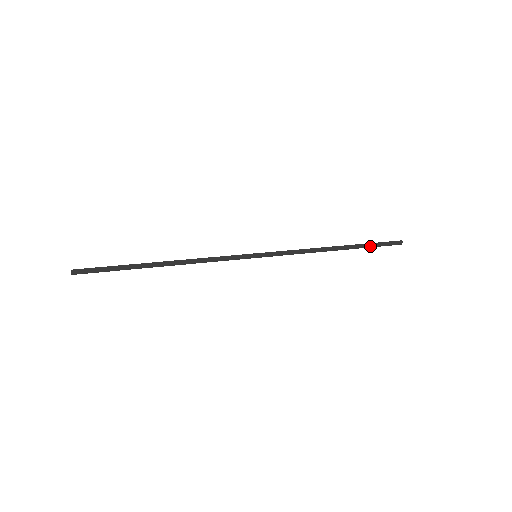
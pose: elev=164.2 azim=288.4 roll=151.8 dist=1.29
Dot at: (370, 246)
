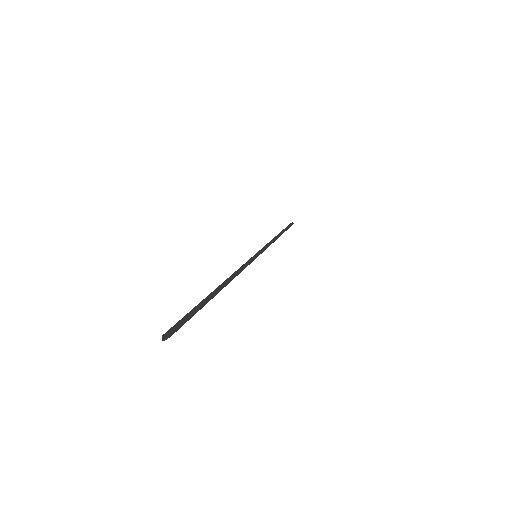
Dot at: (286, 230)
